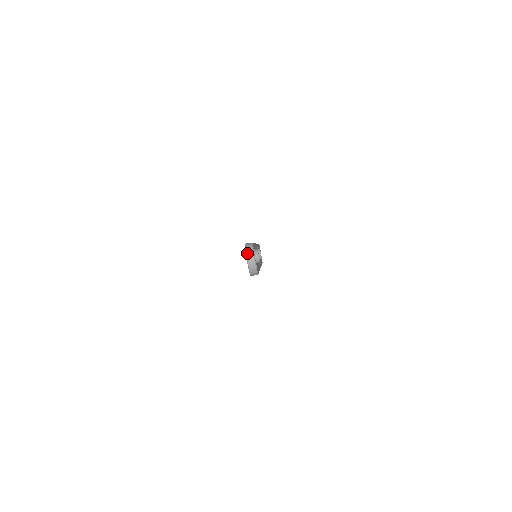
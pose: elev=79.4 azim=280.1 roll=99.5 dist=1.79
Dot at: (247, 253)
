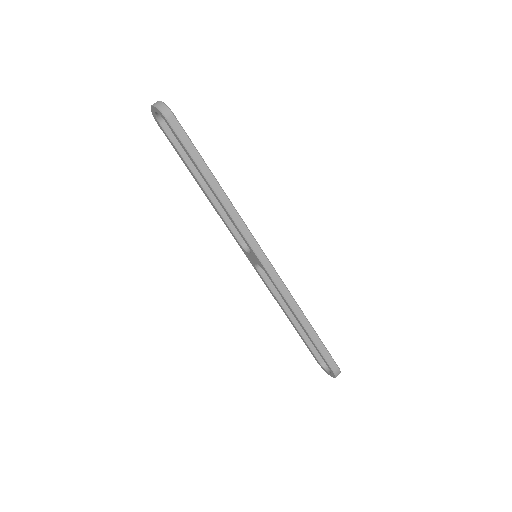
Dot at: (152, 108)
